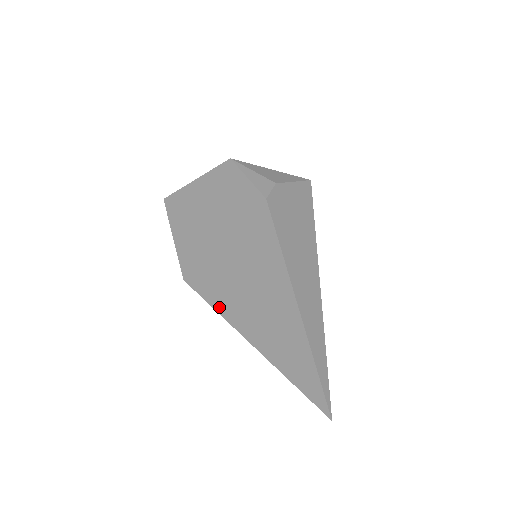
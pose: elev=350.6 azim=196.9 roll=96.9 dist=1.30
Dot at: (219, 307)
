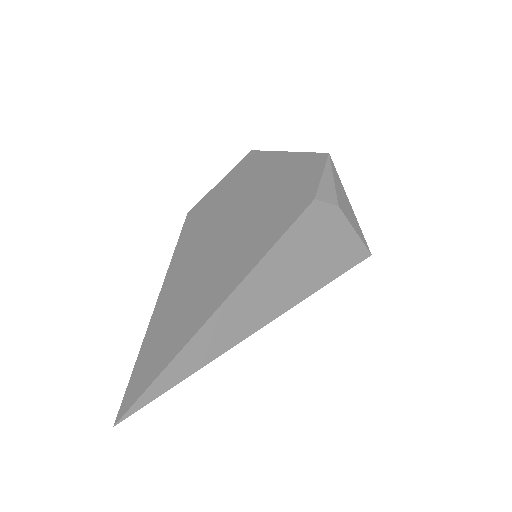
Dot at: (179, 251)
